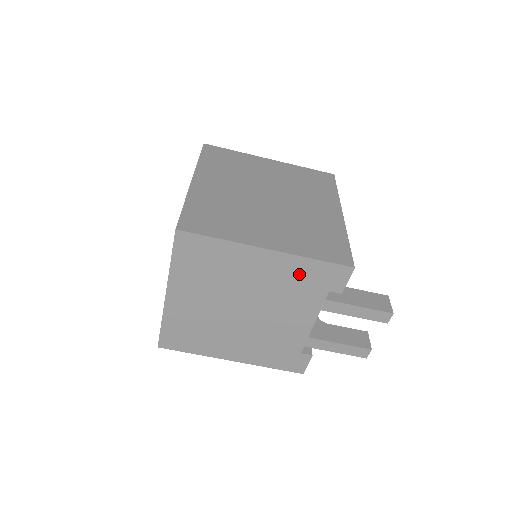
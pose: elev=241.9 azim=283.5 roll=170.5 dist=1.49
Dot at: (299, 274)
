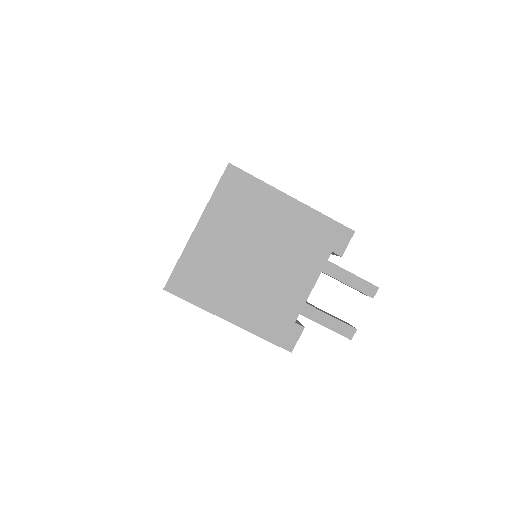
Dot at: (312, 228)
